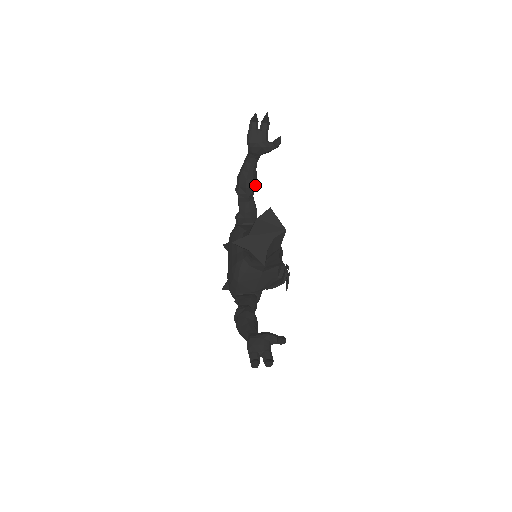
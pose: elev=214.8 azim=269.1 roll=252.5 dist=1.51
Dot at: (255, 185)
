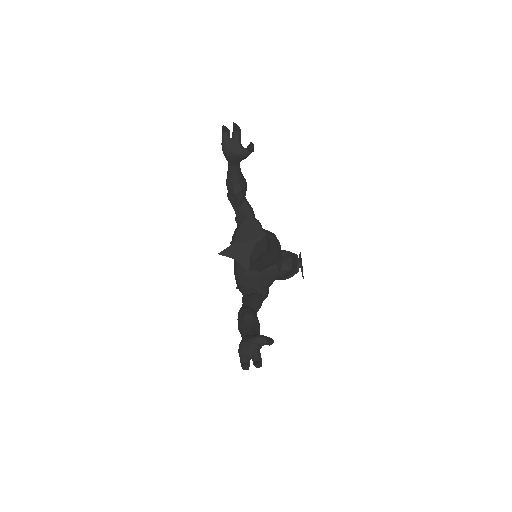
Dot at: (244, 189)
